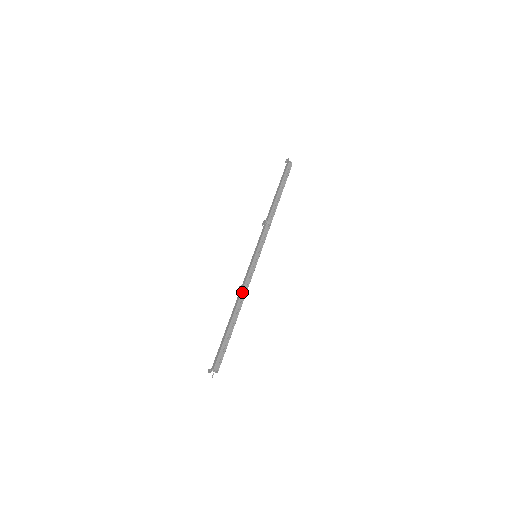
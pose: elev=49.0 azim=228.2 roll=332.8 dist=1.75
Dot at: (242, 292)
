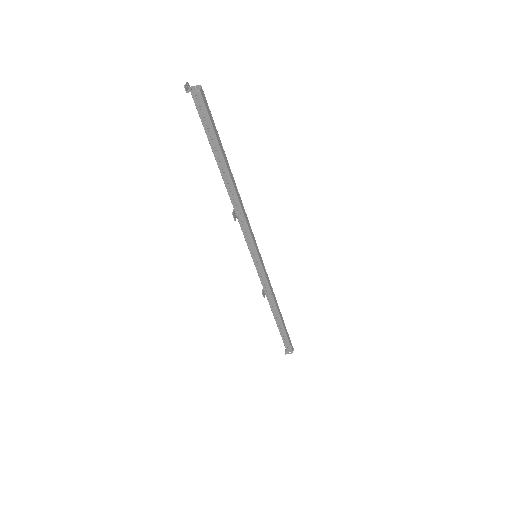
Dot at: (267, 297)
